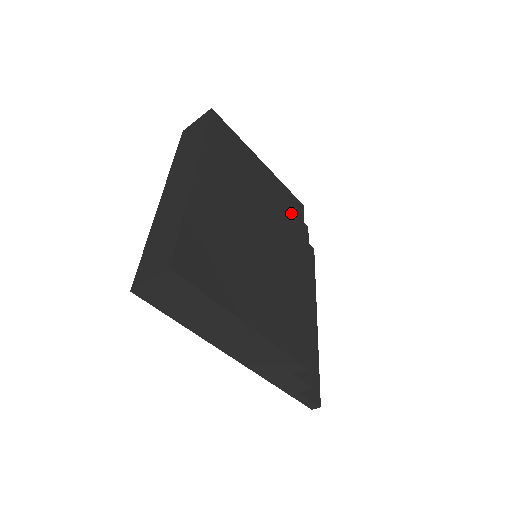
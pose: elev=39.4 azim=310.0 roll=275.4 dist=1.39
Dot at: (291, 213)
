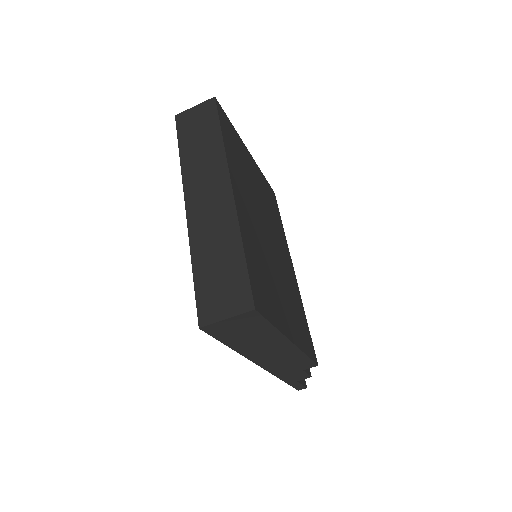
Dot at: (273, 205)
